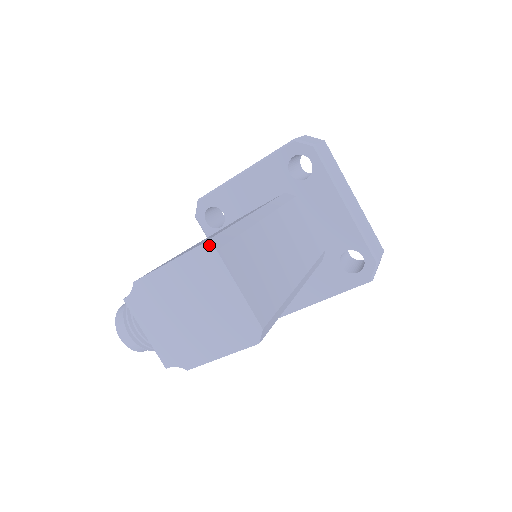
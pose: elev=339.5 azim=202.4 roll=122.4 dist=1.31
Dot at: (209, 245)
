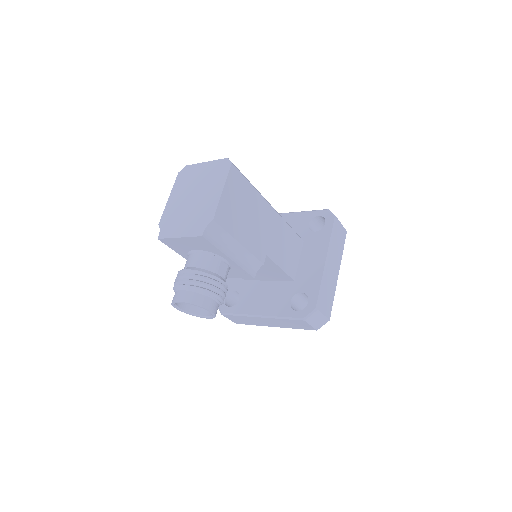
Dot at: (183, 171)
